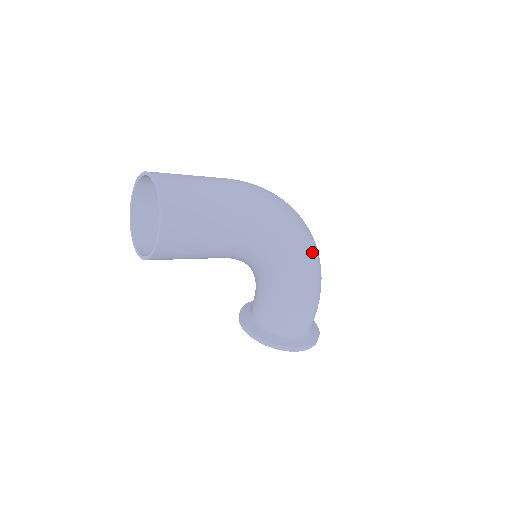
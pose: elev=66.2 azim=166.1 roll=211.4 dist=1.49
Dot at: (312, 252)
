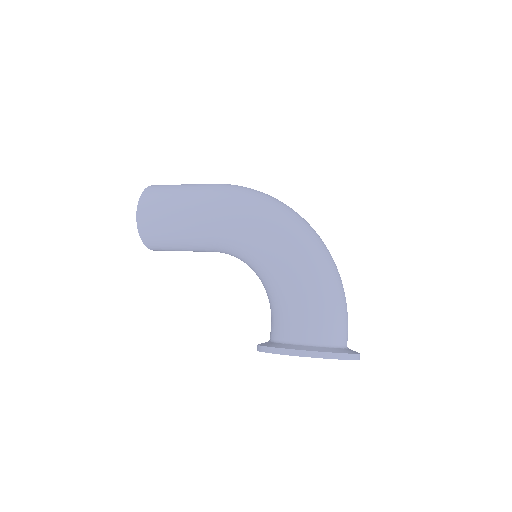
Dot at: (293, 231)
